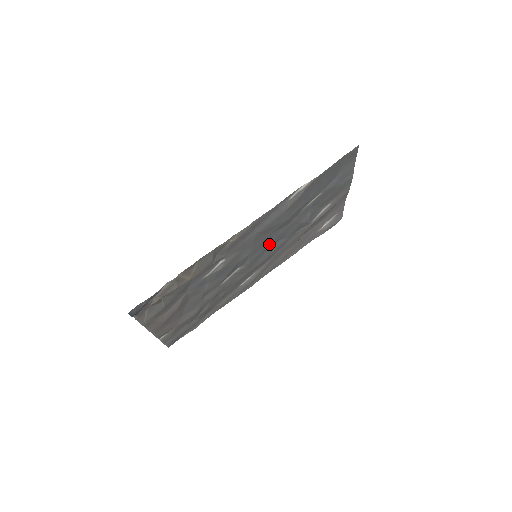
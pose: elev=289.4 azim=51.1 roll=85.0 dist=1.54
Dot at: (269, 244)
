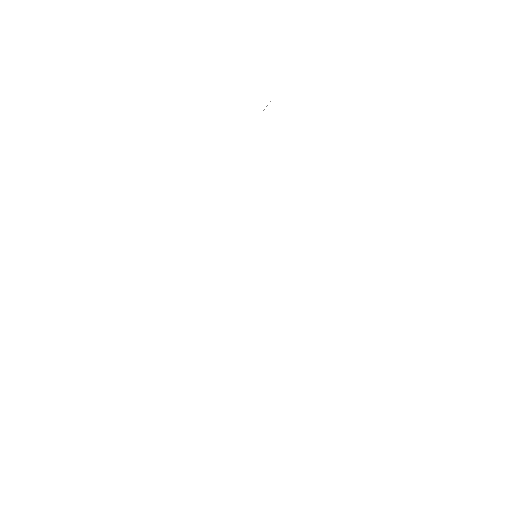
Dot at: occluded
